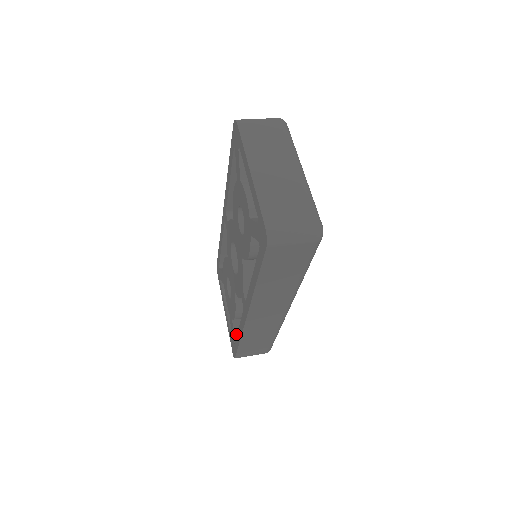
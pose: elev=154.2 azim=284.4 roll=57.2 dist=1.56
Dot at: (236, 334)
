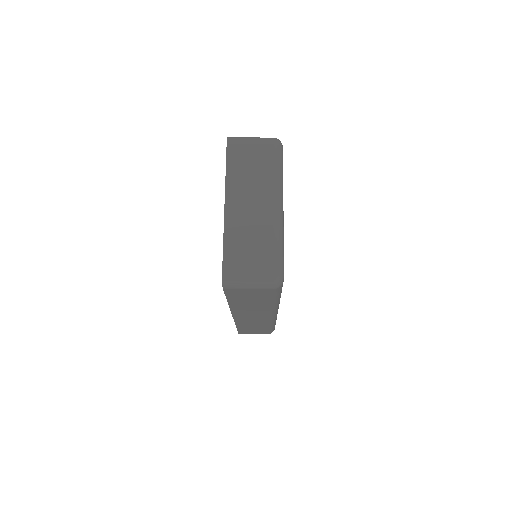
Dot at: occluded
